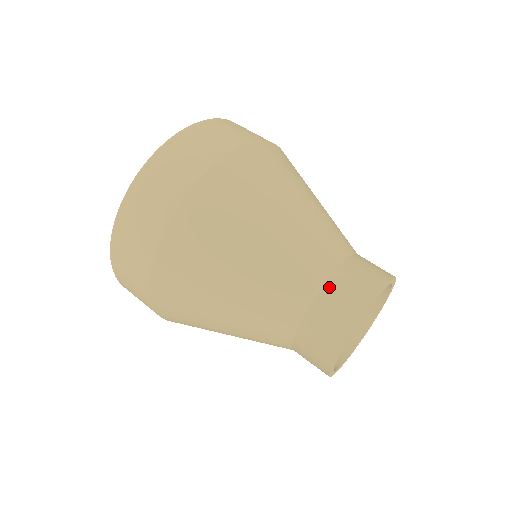
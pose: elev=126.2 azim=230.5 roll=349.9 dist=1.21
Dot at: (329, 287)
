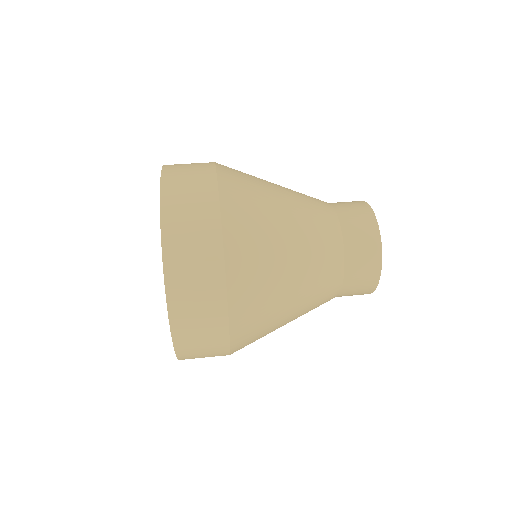
Dot at: (349, 252)
